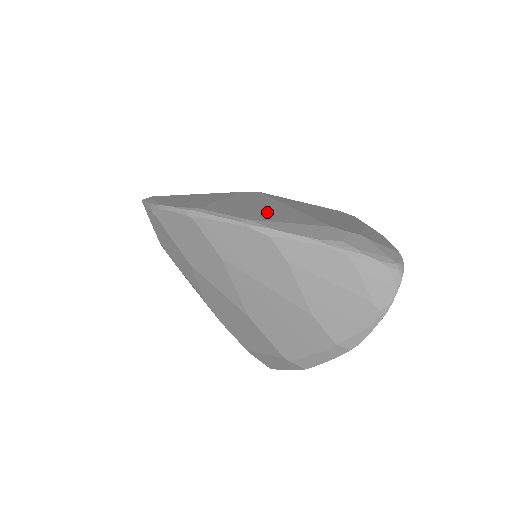
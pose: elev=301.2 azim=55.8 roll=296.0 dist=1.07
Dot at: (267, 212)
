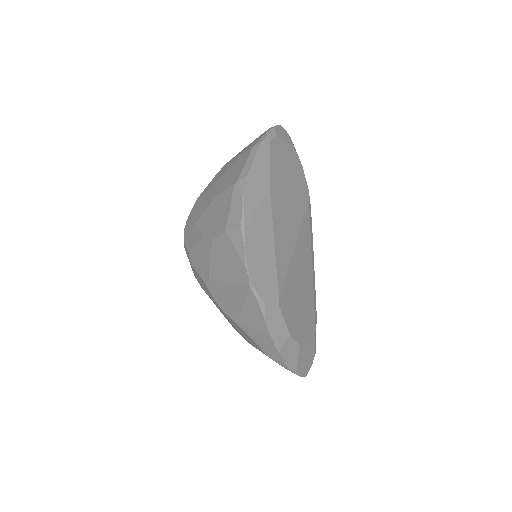
Dot at: occluded
